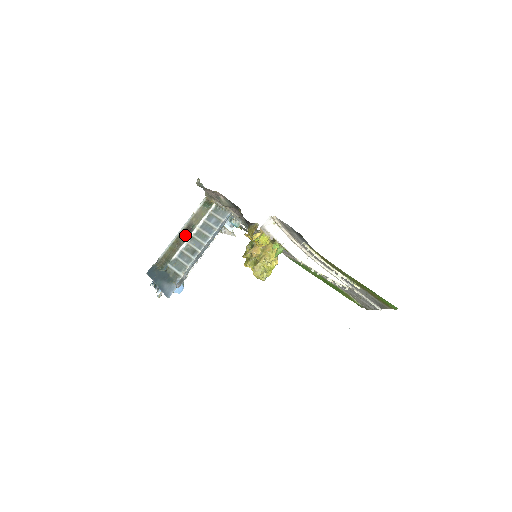
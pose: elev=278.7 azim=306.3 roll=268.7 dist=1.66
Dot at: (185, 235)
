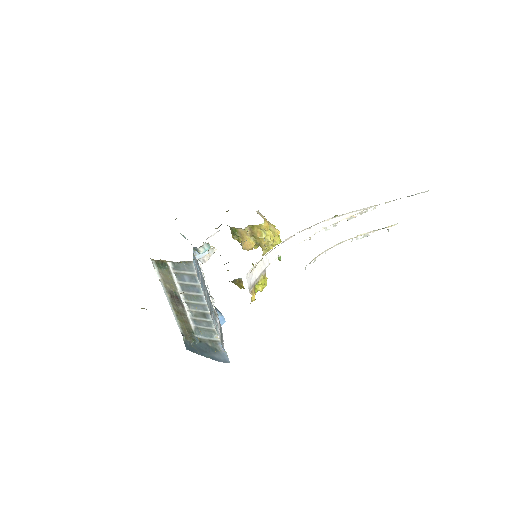
Dot at: (178, 305)
